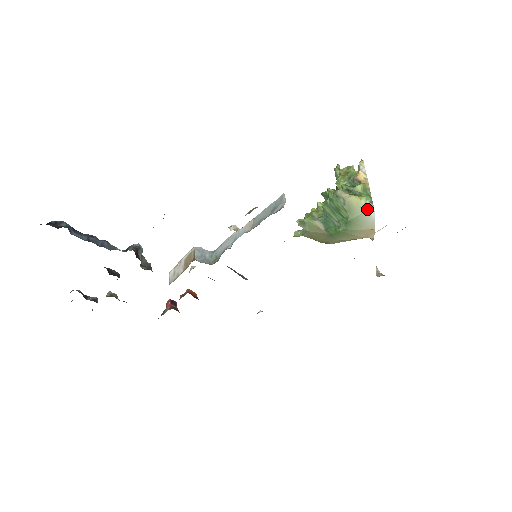
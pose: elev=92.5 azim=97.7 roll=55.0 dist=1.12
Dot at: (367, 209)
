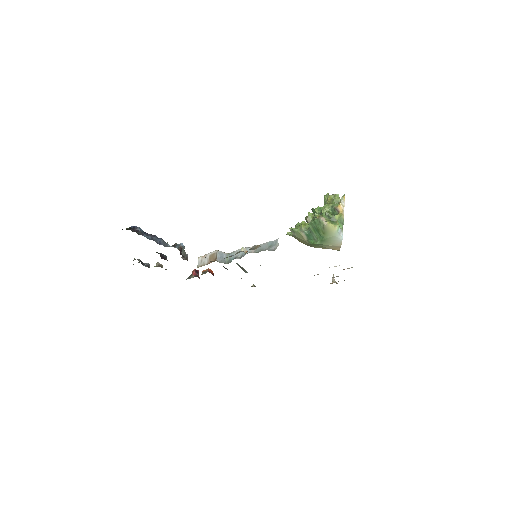
Dot at: (338, 234)
